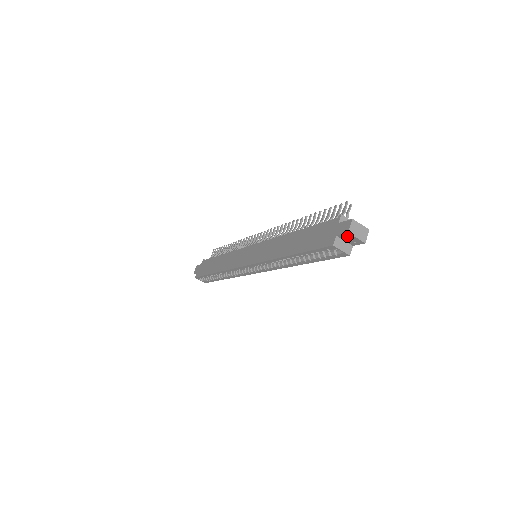
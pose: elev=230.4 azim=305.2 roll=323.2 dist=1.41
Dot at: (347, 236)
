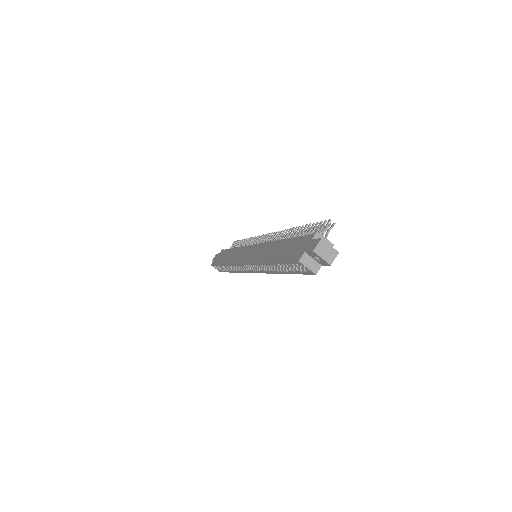
Dot at: (314, 254)
